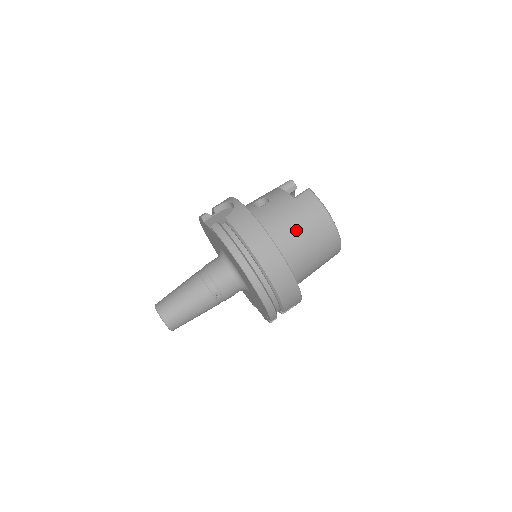
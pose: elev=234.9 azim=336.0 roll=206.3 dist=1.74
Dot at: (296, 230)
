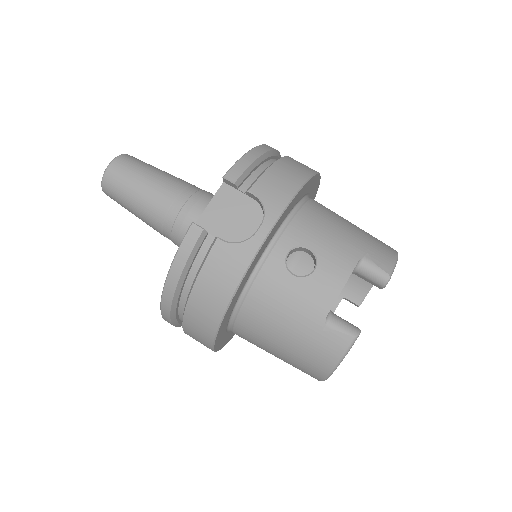
Dot at: (273, 339)
